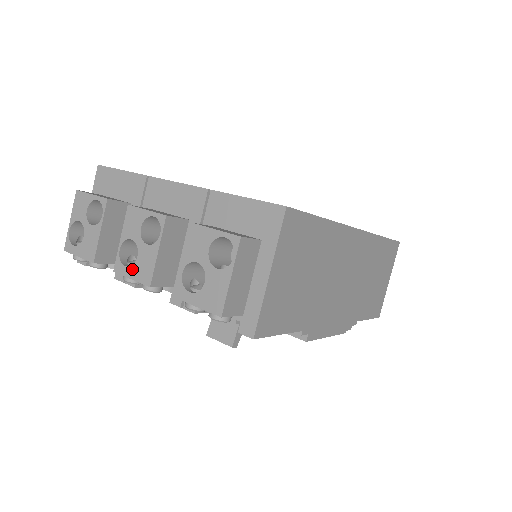
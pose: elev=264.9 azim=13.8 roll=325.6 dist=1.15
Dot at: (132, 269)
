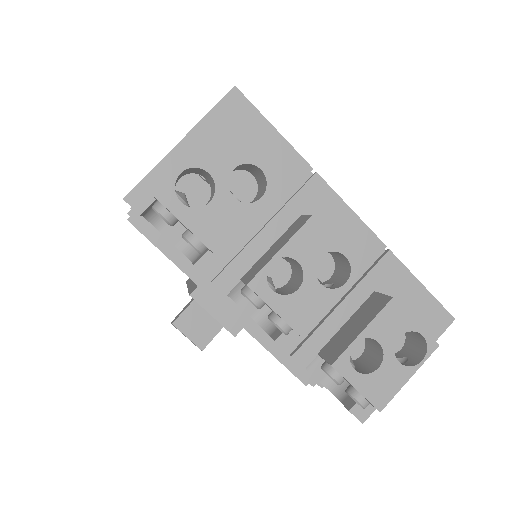
Dot at: (282, 300)
